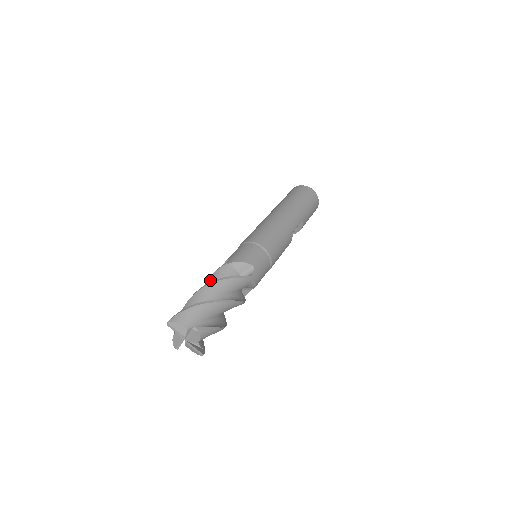
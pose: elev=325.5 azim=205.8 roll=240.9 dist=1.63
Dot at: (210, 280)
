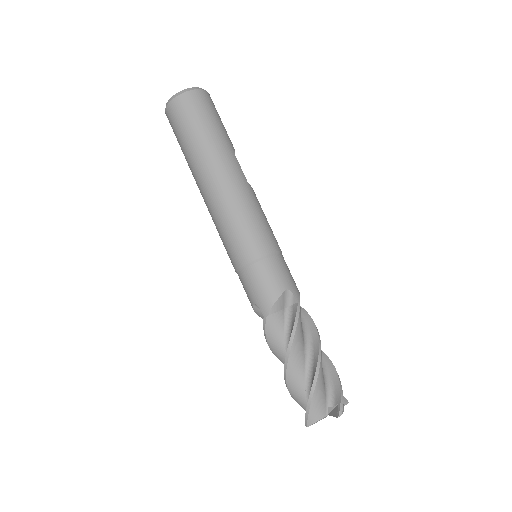
Dot at: (271, 343)
